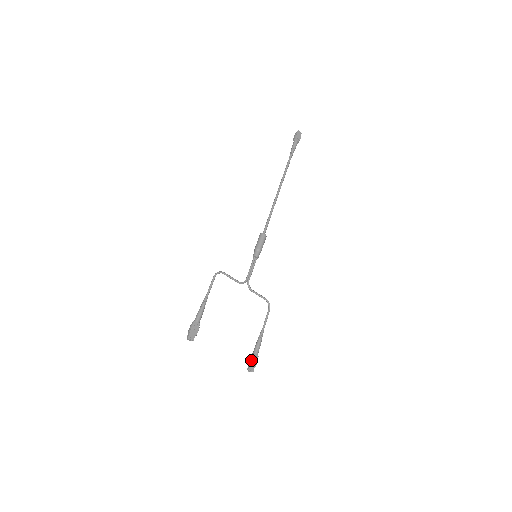
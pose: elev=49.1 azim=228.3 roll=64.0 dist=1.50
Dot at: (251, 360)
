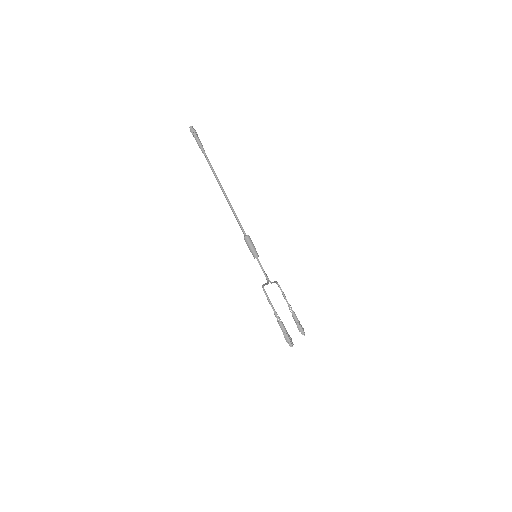
Dot at: (301, 328)
